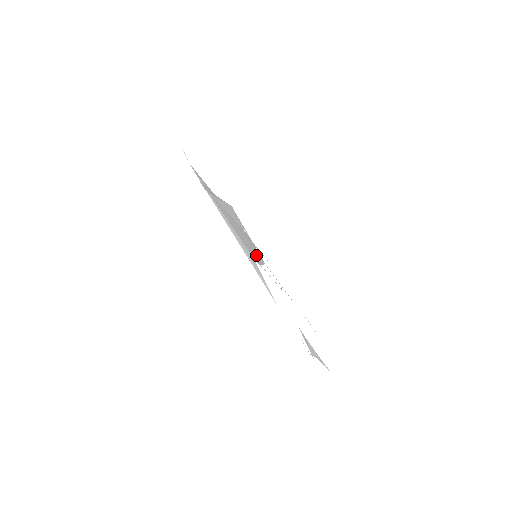
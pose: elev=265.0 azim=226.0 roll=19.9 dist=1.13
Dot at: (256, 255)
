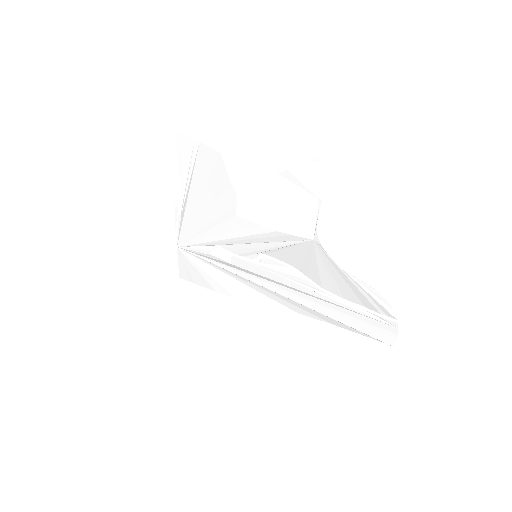
Dot at: (221, 175)
